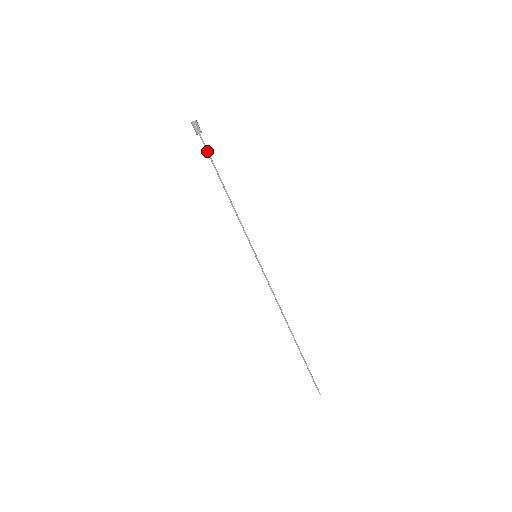
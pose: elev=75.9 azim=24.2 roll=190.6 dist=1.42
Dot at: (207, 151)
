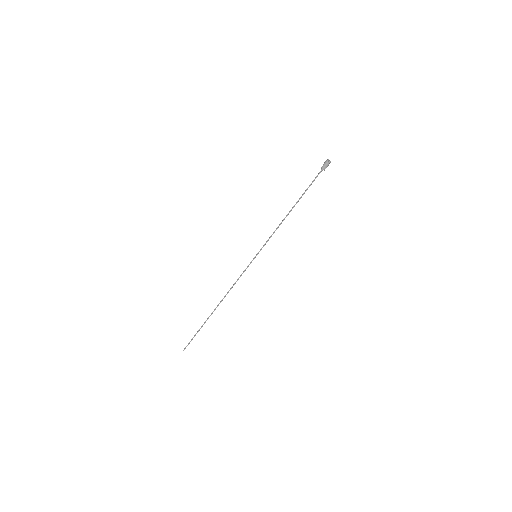
Dot at: occluded
